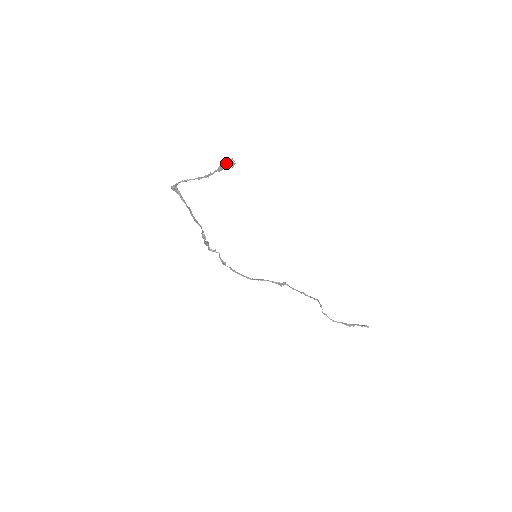
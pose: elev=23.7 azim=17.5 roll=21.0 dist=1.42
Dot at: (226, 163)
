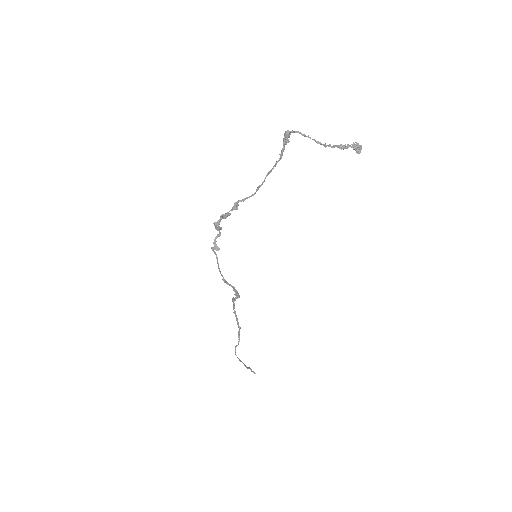
Dot at: (354, 146)
